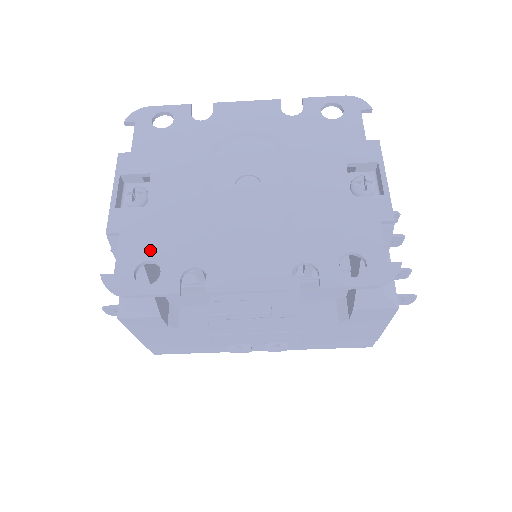
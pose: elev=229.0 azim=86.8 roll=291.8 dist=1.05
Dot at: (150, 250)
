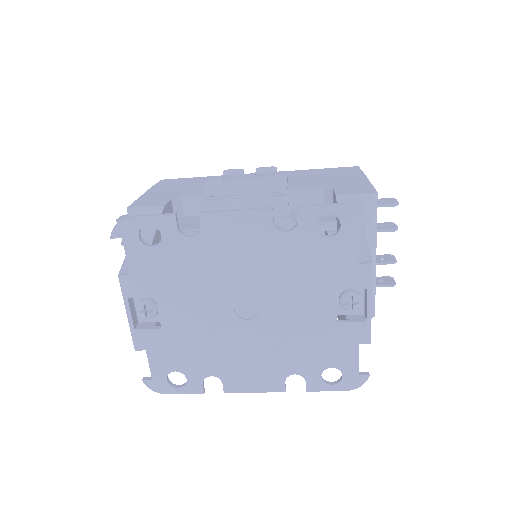
Dot at: (174, 364)
